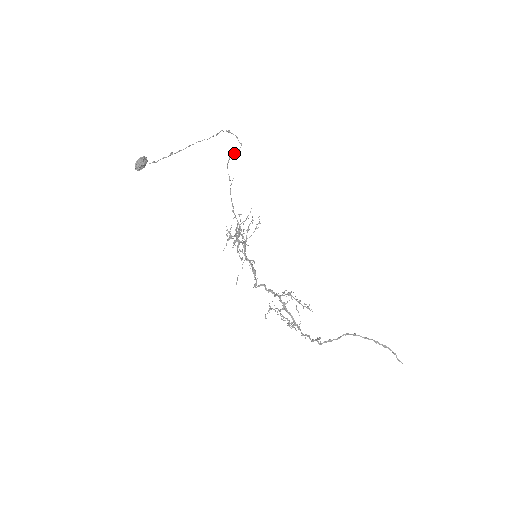
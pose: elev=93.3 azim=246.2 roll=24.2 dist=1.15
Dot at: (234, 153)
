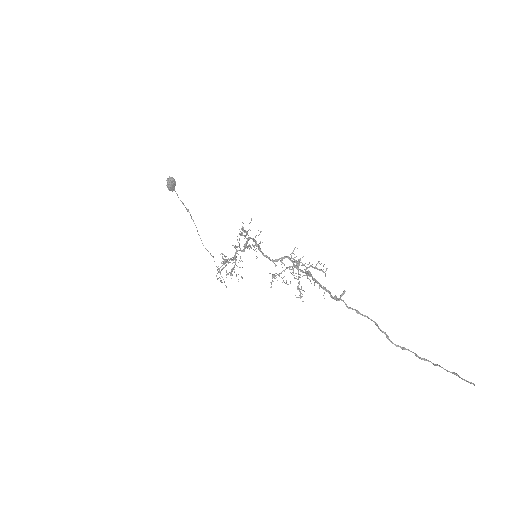
Dot at: (221, 281)
